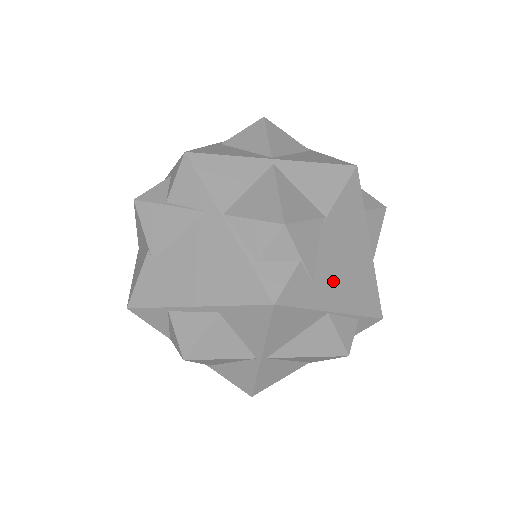
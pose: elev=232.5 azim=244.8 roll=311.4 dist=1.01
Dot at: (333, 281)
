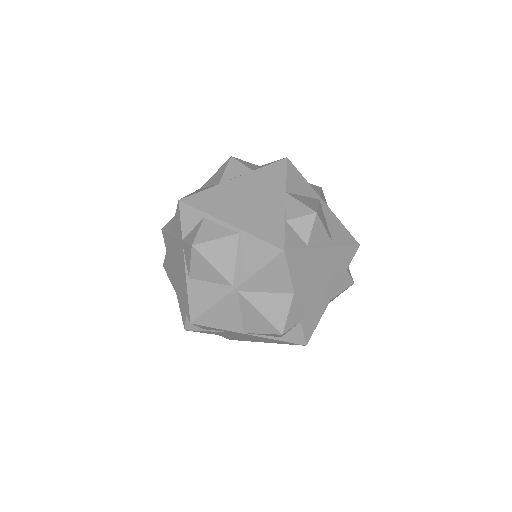
Dot at: (321, 293)
